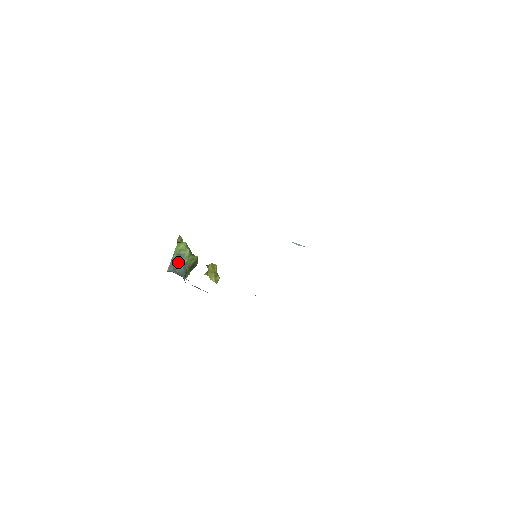
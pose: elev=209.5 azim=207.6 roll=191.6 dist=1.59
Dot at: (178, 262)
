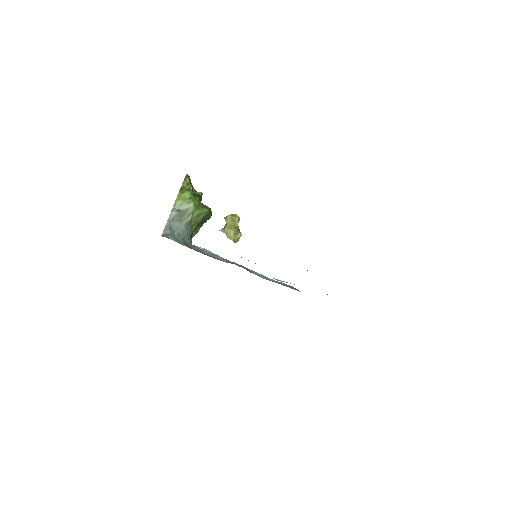
Dot at: (178, 221)
